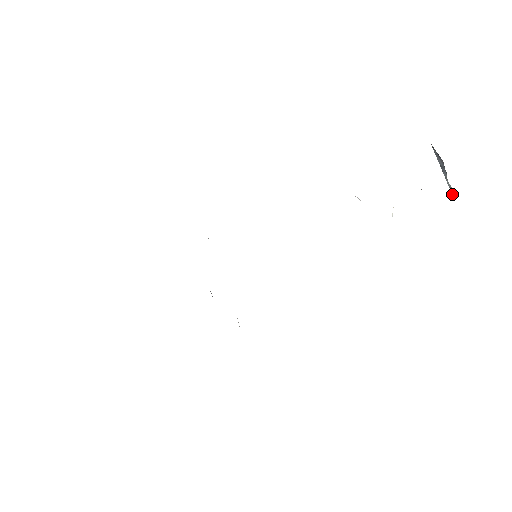
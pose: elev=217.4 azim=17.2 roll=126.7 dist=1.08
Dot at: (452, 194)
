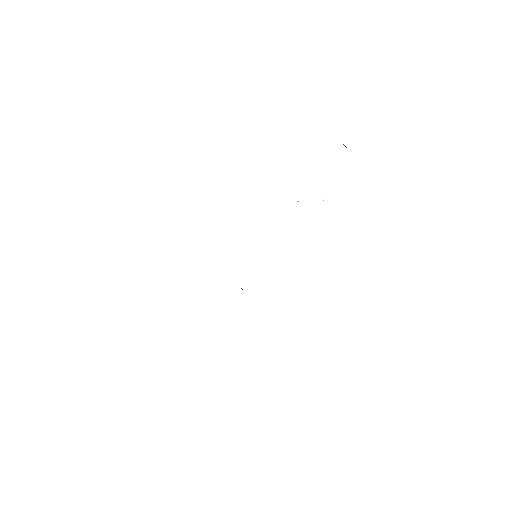
Dot at: occluded
